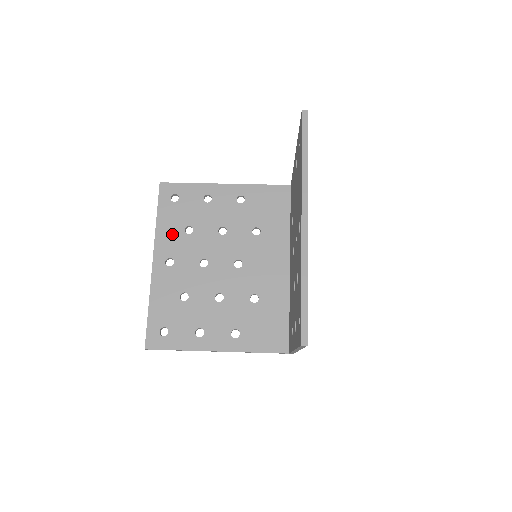
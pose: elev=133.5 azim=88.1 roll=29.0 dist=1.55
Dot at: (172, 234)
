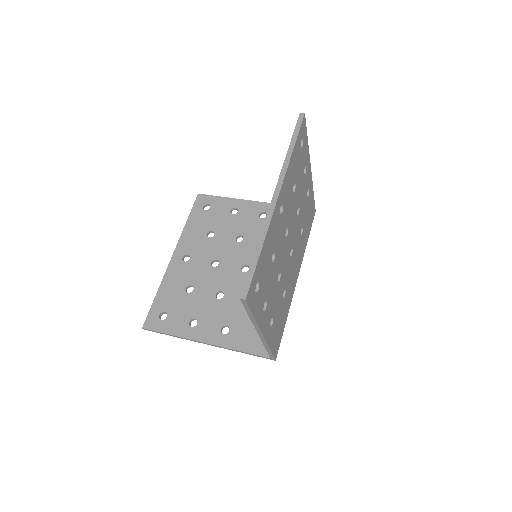
Dot at: (195, 235)
